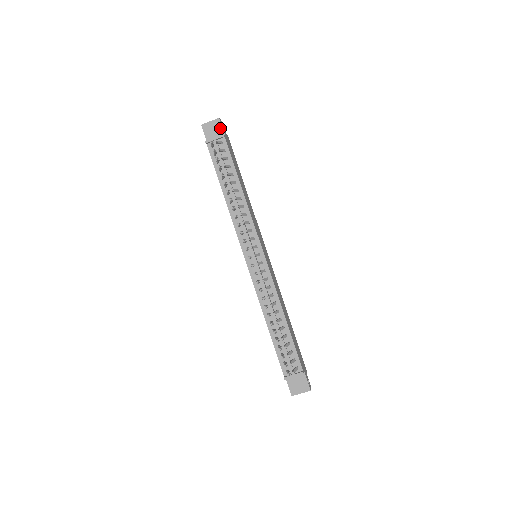
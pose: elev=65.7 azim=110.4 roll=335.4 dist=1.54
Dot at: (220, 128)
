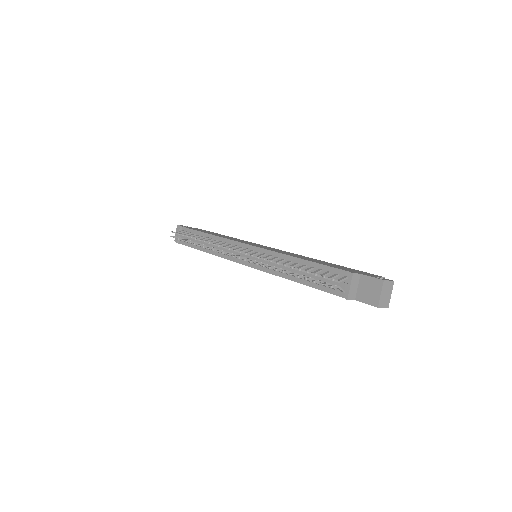
Dot at: occluded
